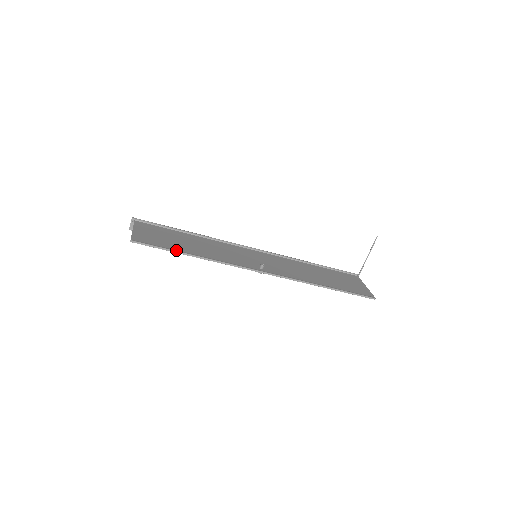
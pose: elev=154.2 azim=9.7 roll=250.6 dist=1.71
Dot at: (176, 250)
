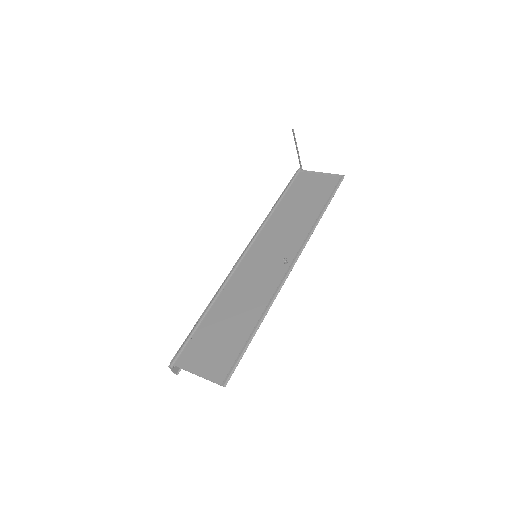
Dot at: (247, 341)
